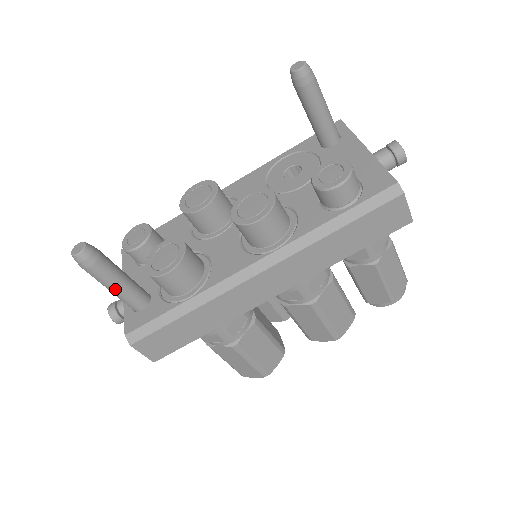
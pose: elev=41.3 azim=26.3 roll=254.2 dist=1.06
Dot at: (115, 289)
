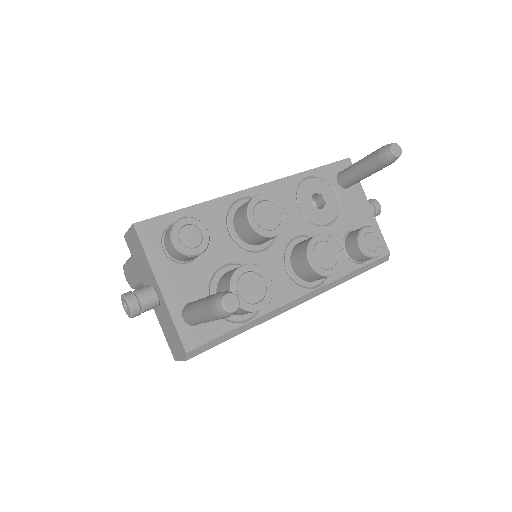
Dot at: occluded
